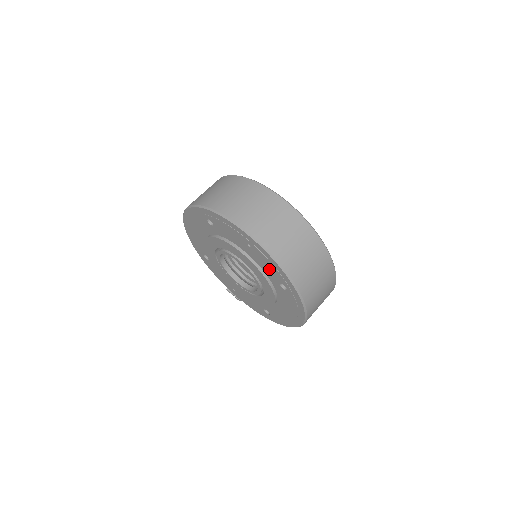
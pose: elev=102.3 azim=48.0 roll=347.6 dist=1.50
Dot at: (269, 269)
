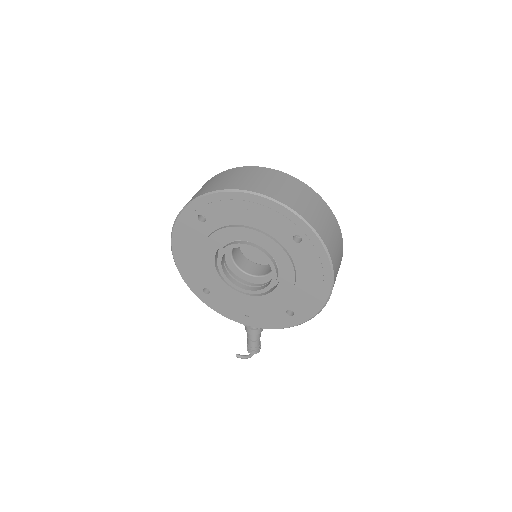
Dot at: (276, 225)
